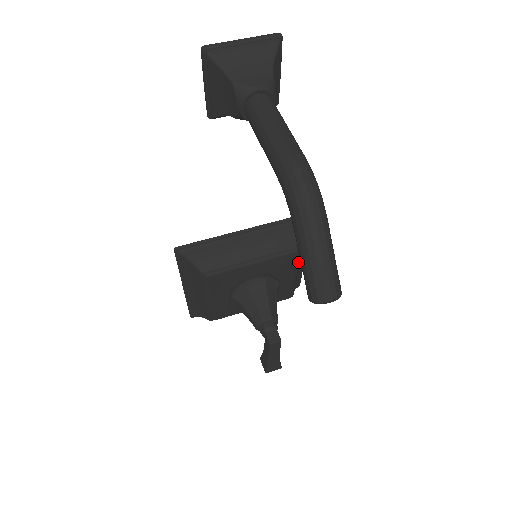
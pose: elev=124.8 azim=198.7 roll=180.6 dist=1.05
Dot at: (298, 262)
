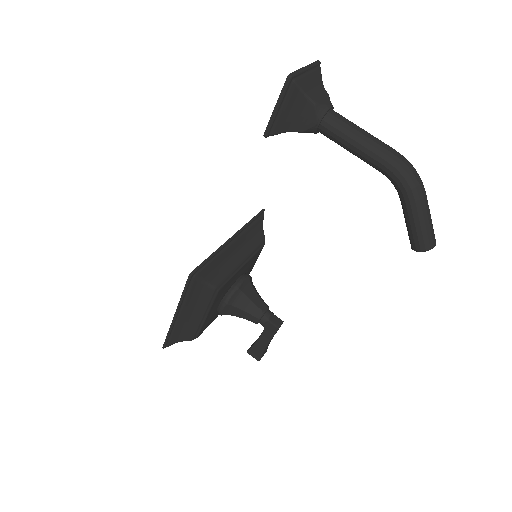
Dot at: occluded
